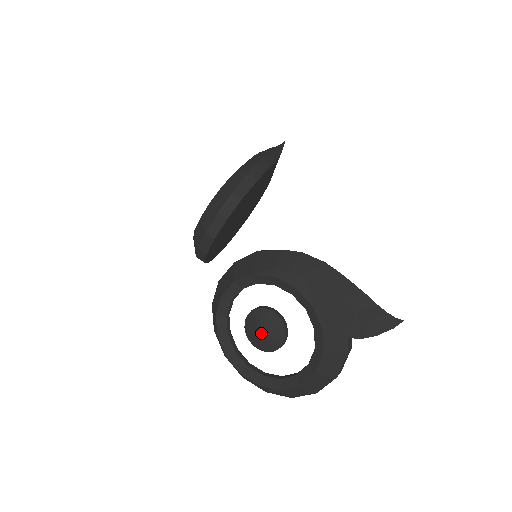
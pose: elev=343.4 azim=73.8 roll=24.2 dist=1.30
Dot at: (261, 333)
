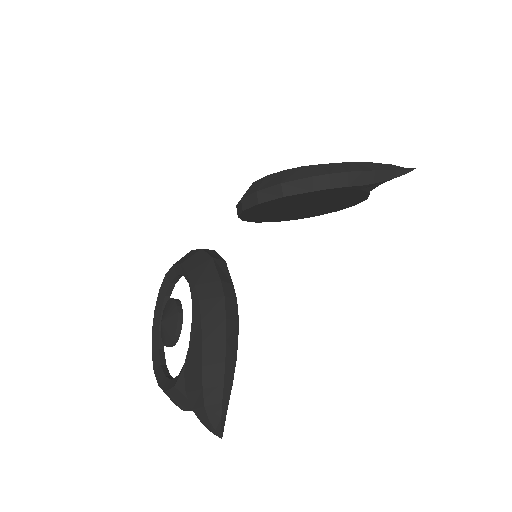
Dot at: (161, 322)
